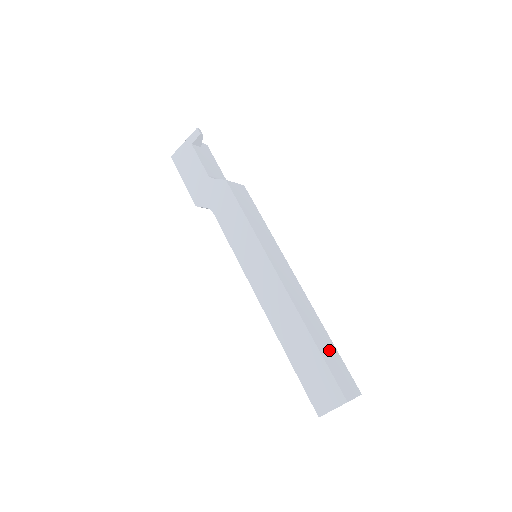
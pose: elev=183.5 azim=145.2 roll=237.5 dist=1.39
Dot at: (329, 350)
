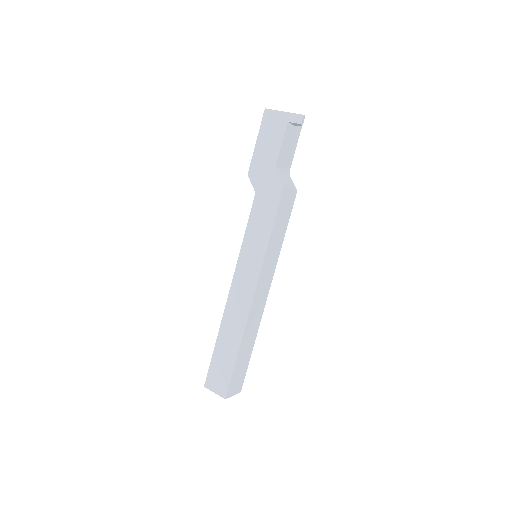
Dot at: (244, 359)
